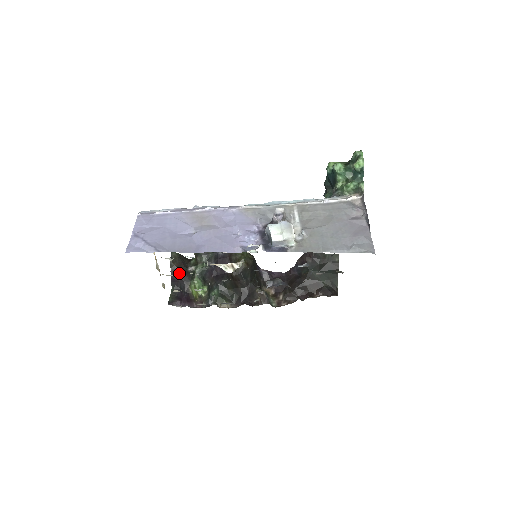
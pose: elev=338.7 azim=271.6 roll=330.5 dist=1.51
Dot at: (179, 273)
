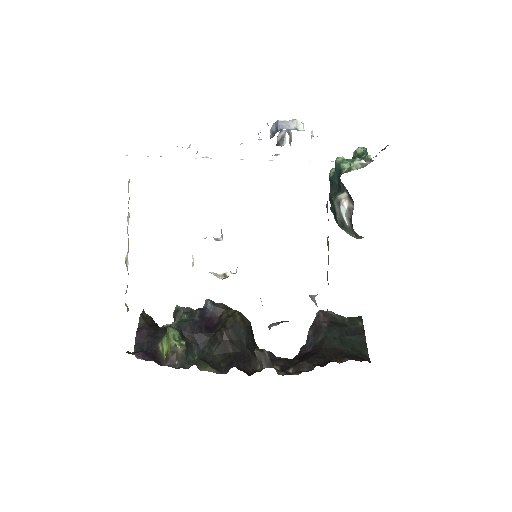
Dot at: (149, 330)
